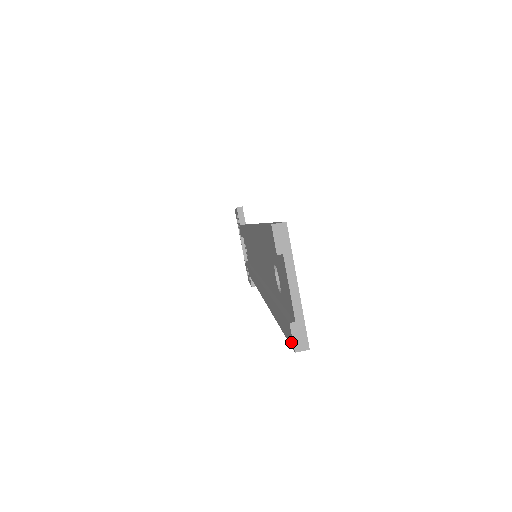
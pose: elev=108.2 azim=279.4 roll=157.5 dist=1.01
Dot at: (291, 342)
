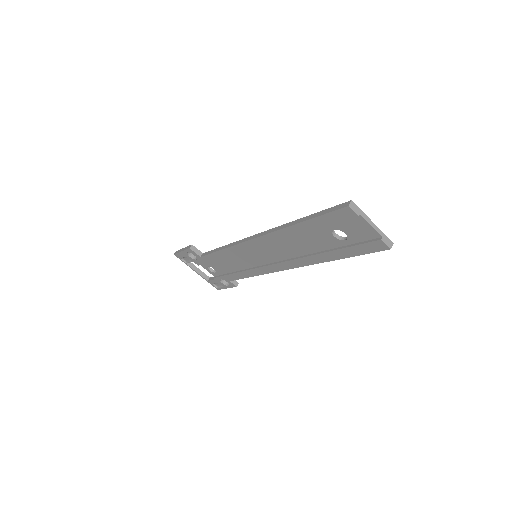
Dot at: (383, 248)
